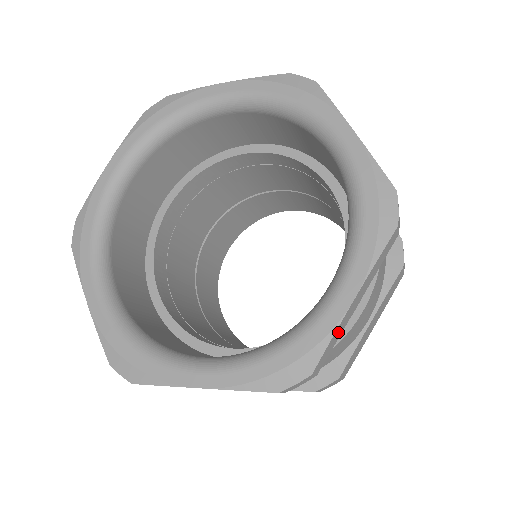
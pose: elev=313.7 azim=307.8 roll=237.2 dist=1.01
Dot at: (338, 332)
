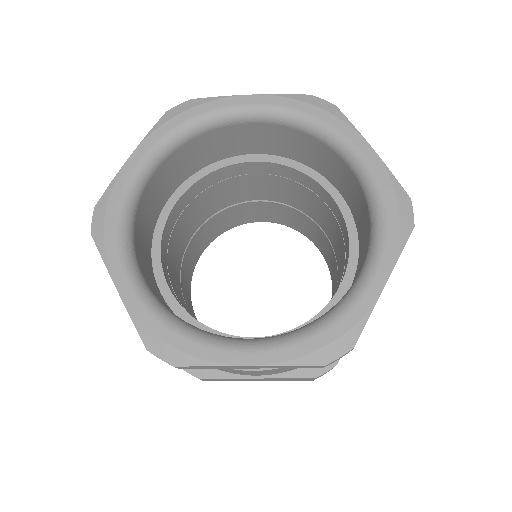
Dot at: (371, 312)
